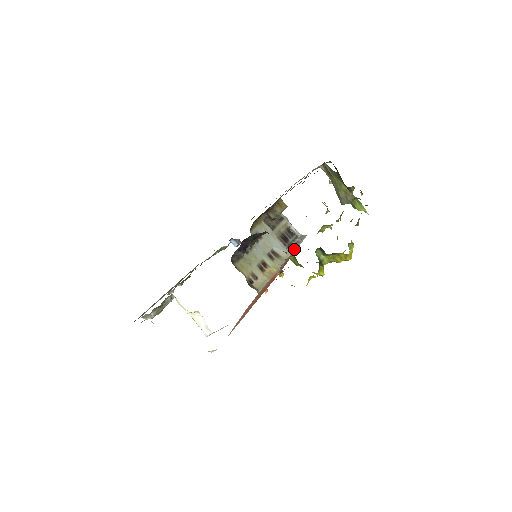
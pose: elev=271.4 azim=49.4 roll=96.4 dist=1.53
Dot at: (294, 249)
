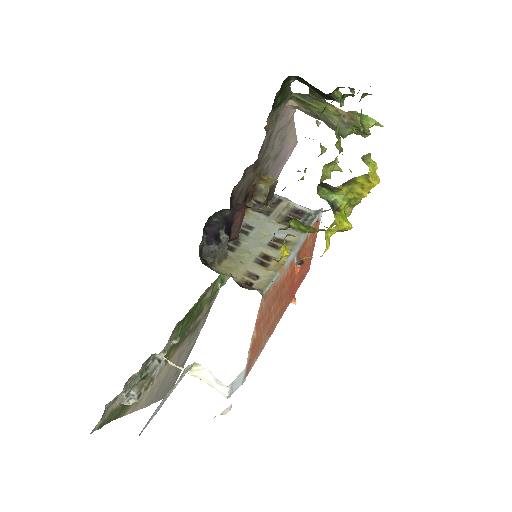
Dot at: occluded
